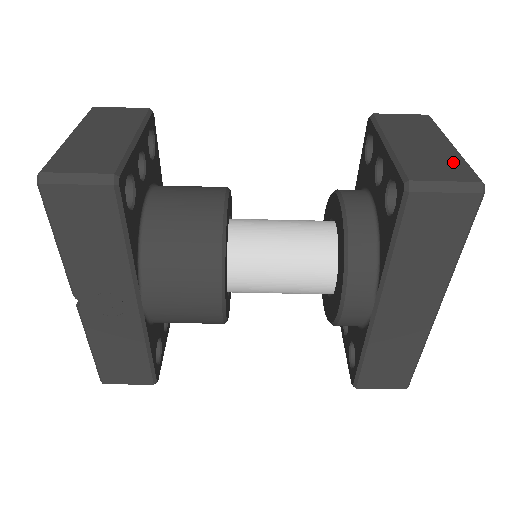
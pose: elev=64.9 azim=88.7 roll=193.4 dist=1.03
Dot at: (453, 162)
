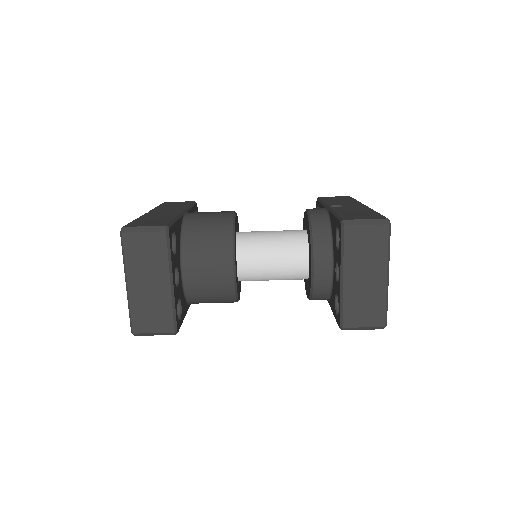
Dot at: (377, 304)
